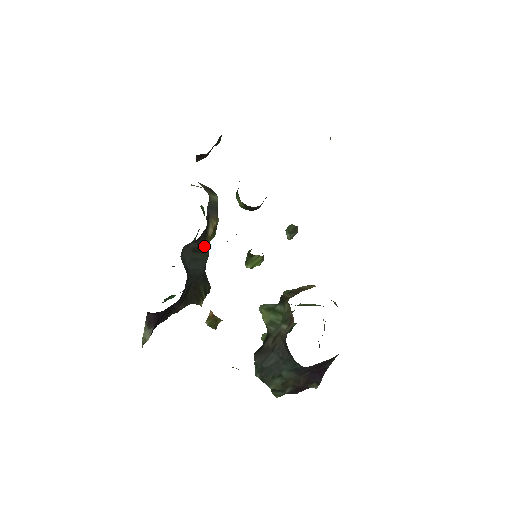
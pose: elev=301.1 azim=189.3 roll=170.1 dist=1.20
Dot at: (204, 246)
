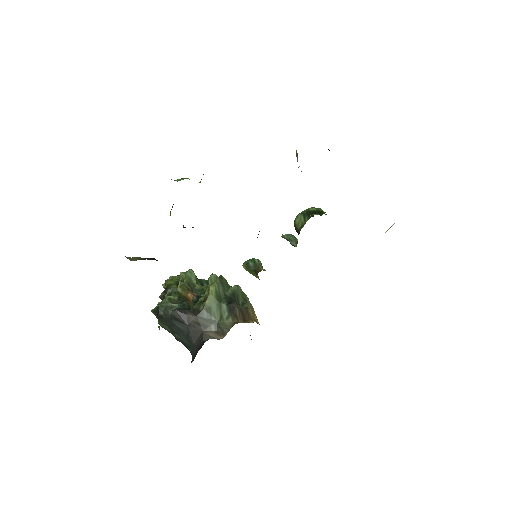
Dot at: occluded
